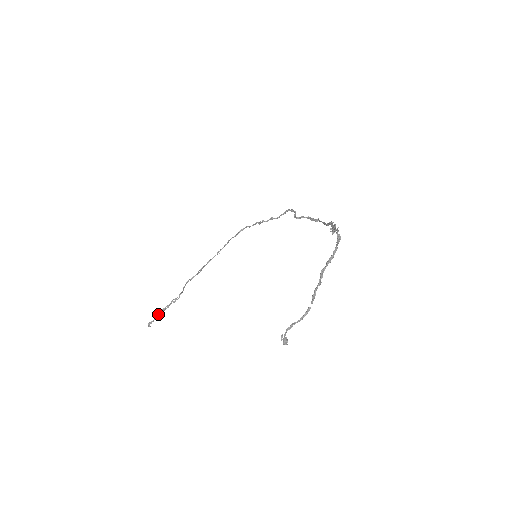
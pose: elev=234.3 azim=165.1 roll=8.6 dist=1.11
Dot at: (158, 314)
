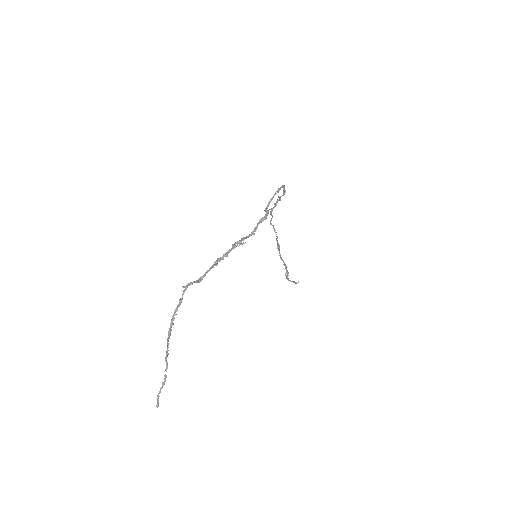
Dot at: (287, 279)
